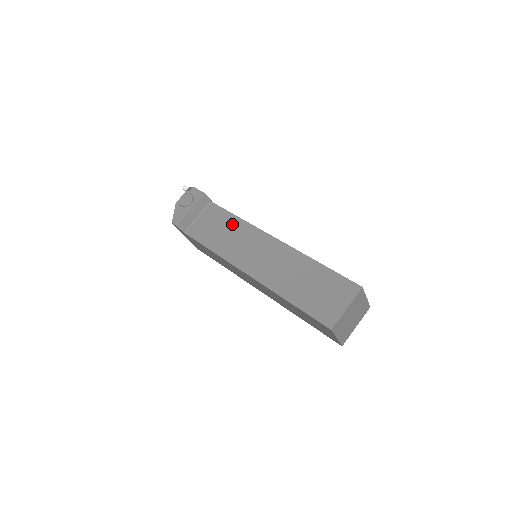
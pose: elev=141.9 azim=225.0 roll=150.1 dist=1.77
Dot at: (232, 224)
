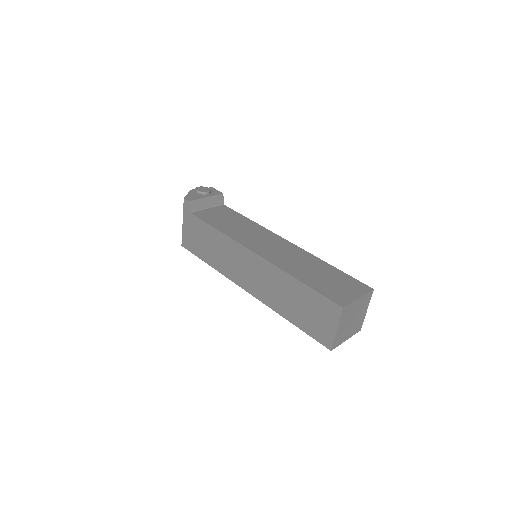
Dot at: (243, 221)
